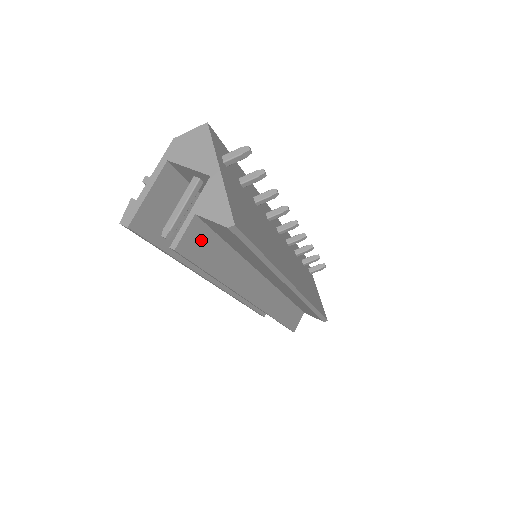
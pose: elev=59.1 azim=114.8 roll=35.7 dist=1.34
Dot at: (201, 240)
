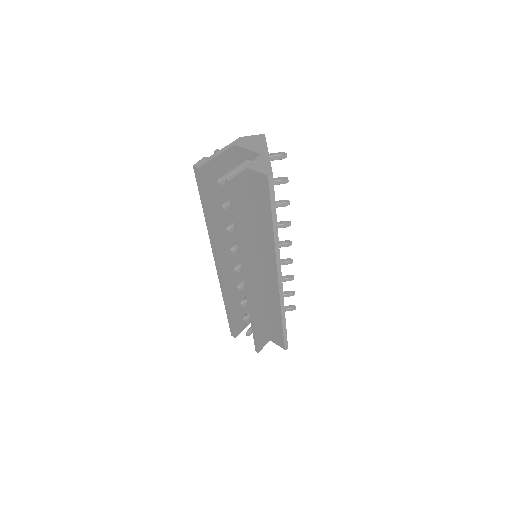
Dot at: (243, 190)
